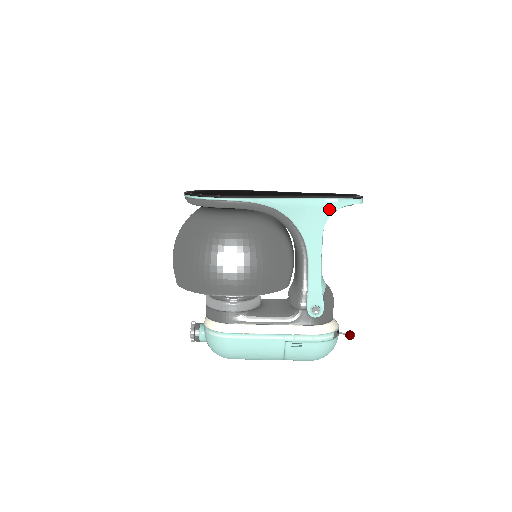
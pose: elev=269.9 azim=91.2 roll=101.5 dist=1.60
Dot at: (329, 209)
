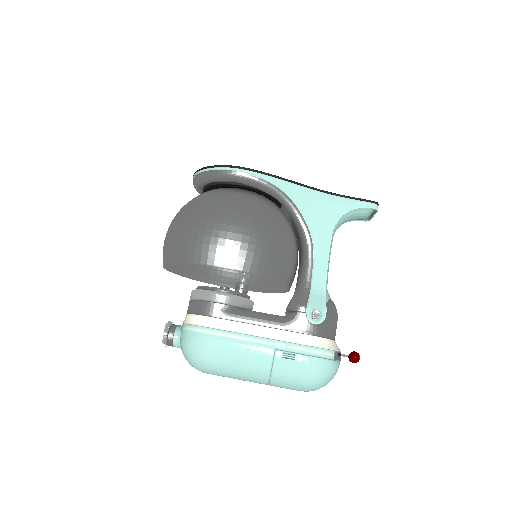
Dot at: (342, 208)
